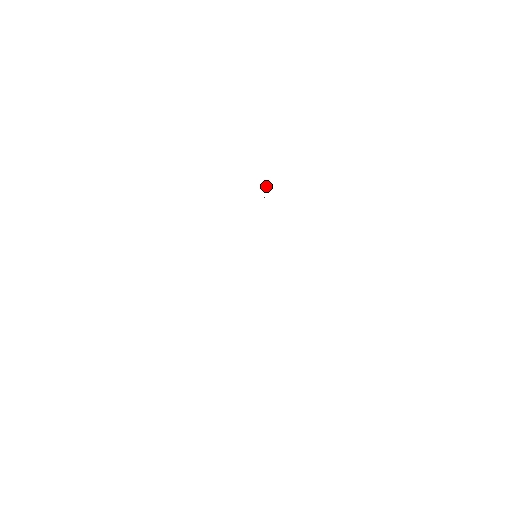
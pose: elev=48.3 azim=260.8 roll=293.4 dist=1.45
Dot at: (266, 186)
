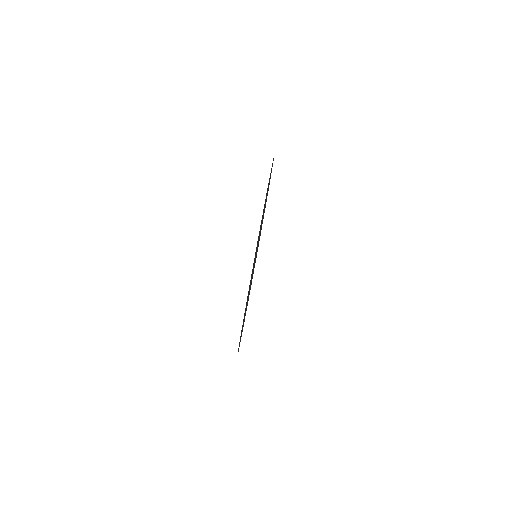
Dot at: occluded
